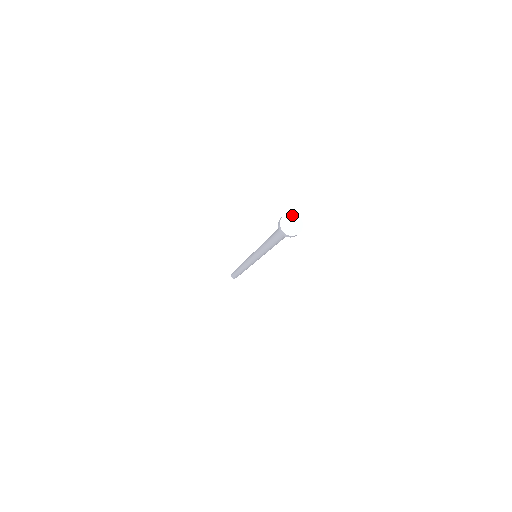
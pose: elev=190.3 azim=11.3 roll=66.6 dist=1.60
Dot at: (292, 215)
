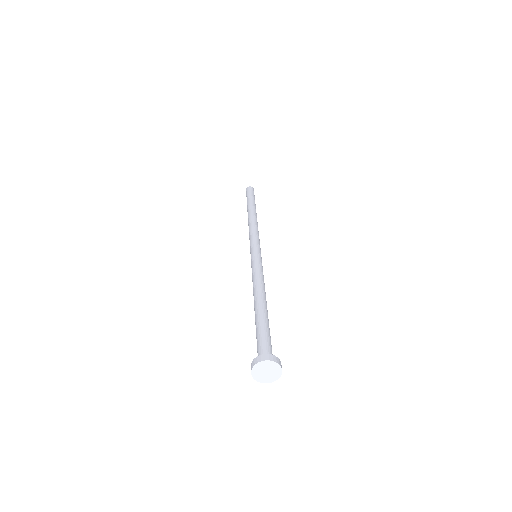
Dot at: (271, 363)
